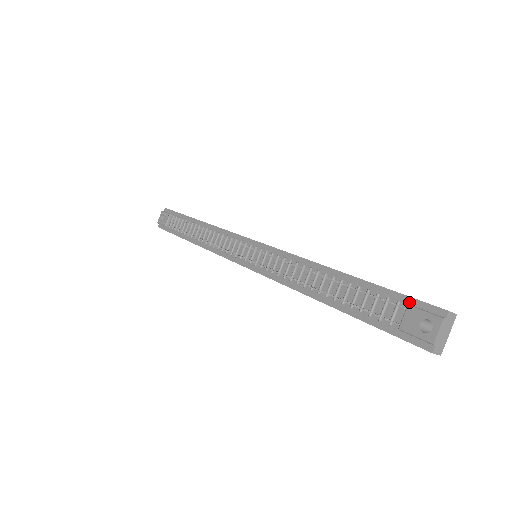
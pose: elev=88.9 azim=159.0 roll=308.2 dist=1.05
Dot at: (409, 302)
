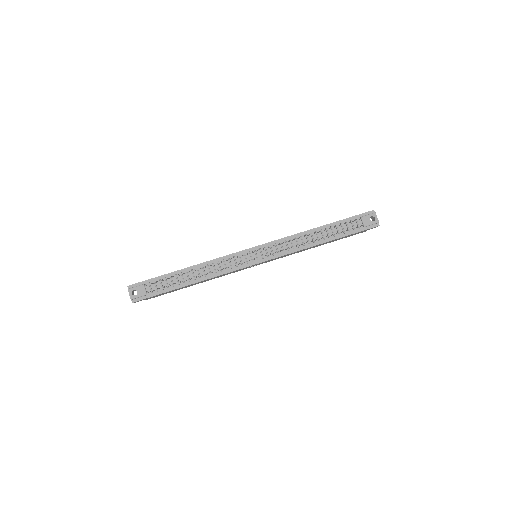
Dot at: (359, 216)
